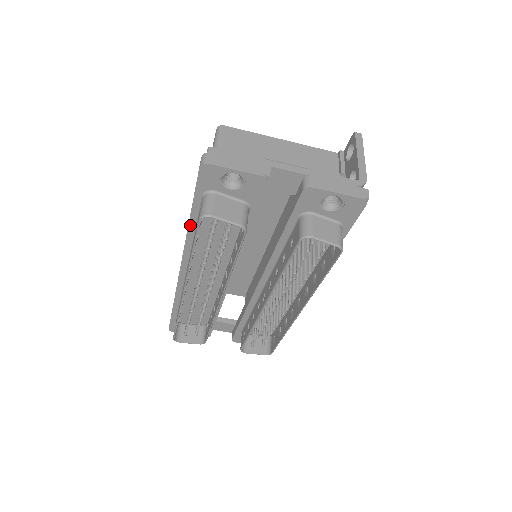
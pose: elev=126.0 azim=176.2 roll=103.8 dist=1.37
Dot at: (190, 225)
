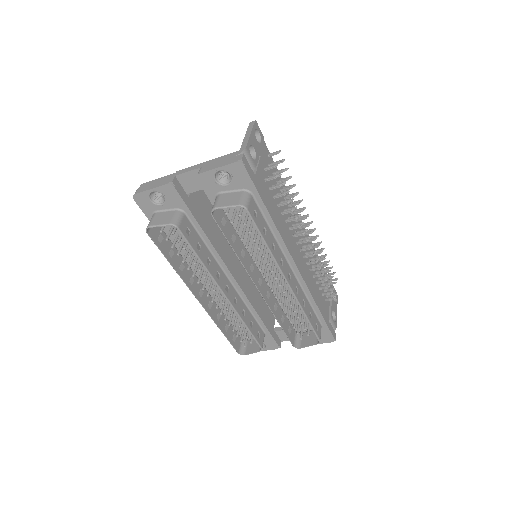
Dot at: occluded
